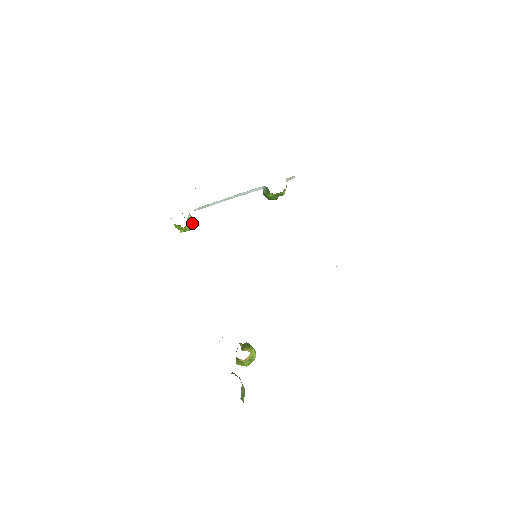
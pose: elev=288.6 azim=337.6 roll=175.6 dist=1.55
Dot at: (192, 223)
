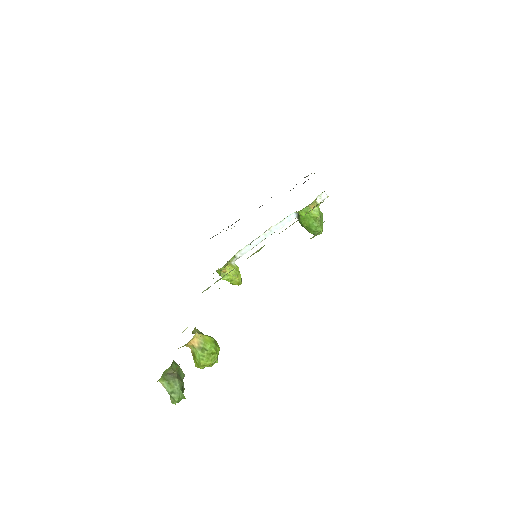
Dot at: (235, 269)
